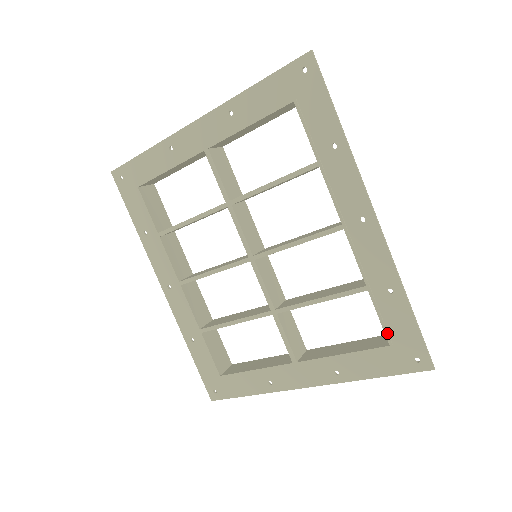
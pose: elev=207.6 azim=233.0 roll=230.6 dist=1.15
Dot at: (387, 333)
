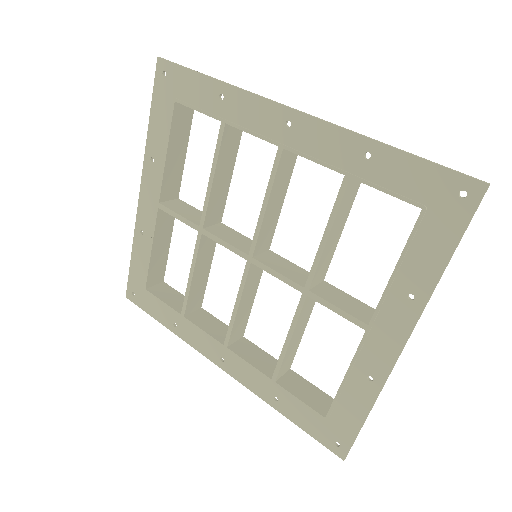
Dot at: (406, 199)
